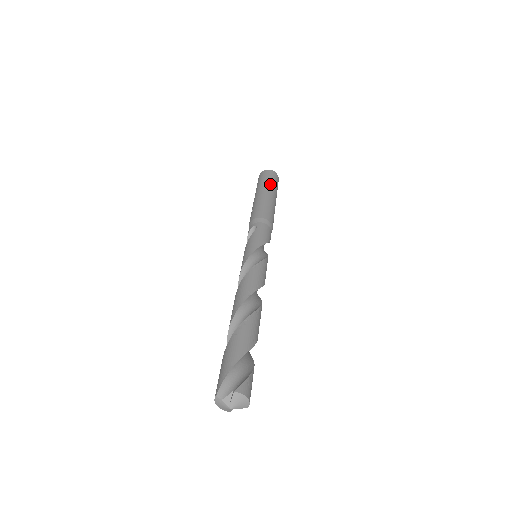
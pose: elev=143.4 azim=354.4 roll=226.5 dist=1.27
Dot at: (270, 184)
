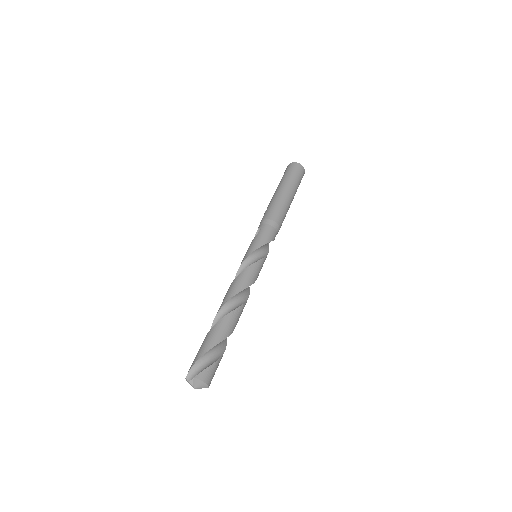
Dot at: (289, 180)
